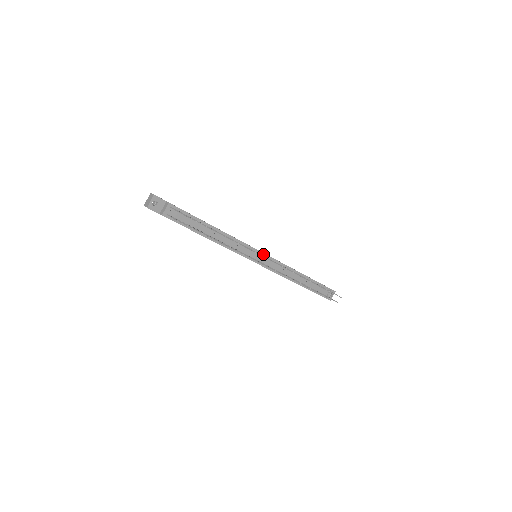
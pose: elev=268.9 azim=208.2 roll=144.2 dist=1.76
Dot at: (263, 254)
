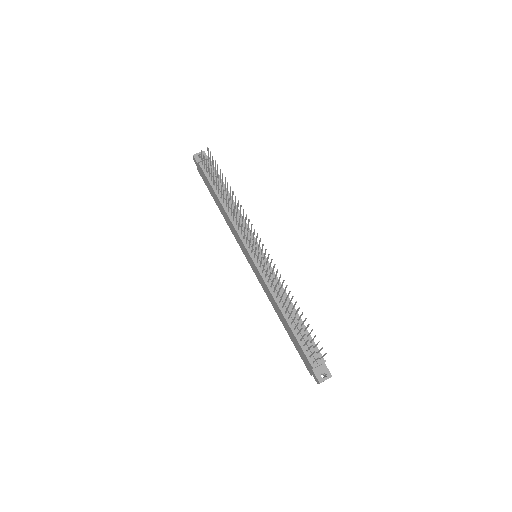
Dot at: (263, 254)
